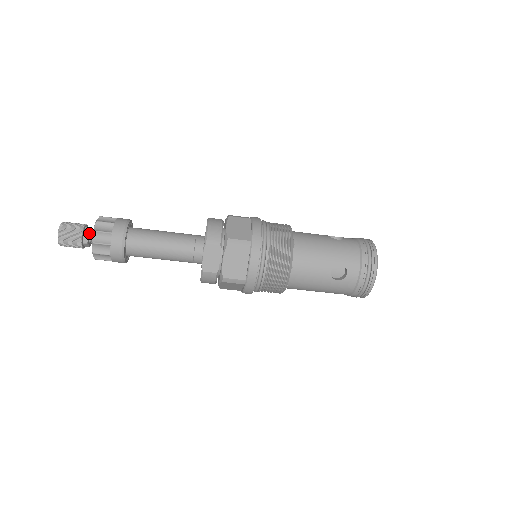
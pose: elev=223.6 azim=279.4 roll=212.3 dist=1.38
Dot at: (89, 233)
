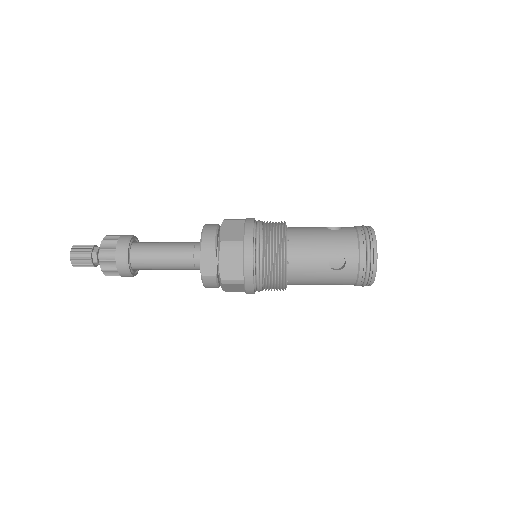
Dot at: (98, 252)
